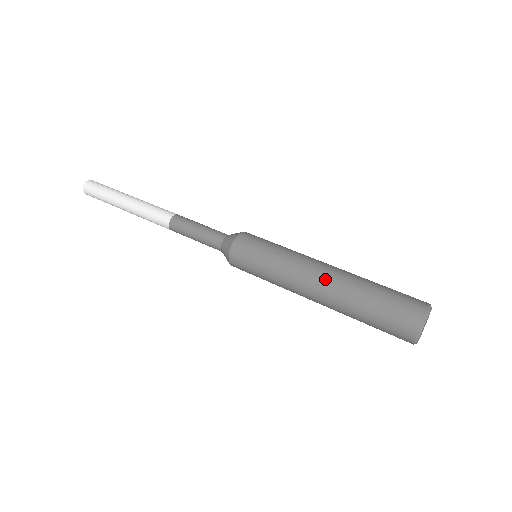
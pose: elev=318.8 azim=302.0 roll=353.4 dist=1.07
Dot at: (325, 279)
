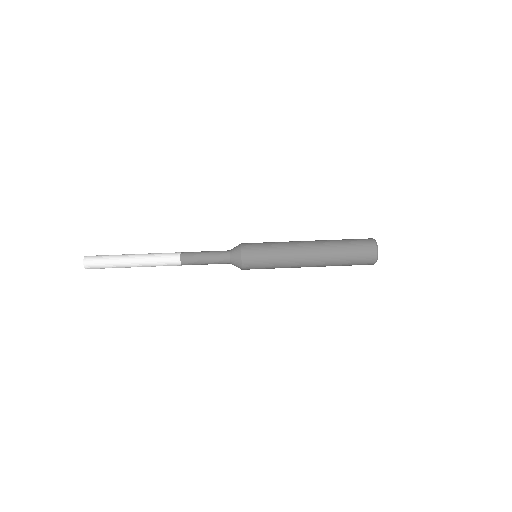
Dot at: (312, 243)
